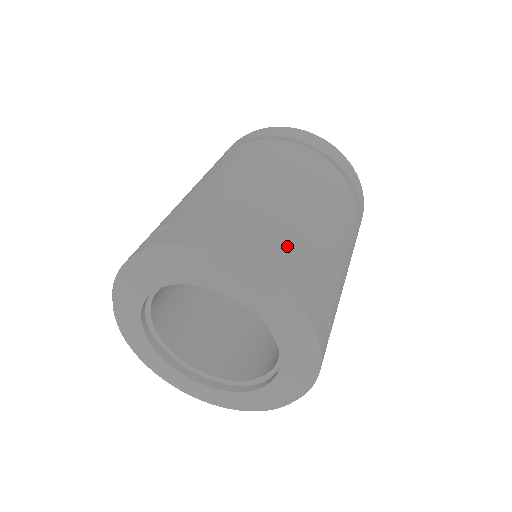
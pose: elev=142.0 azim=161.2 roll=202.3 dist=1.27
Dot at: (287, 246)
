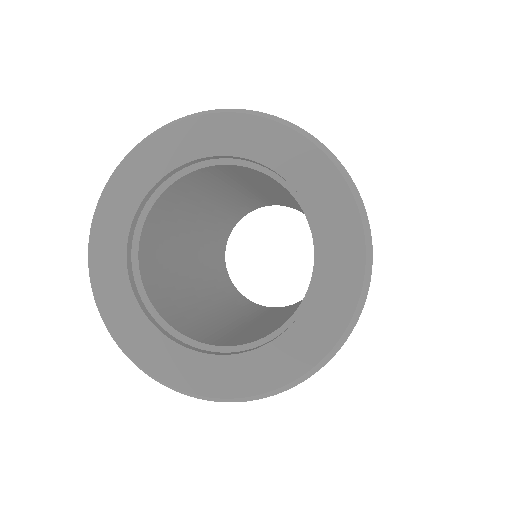
Dot at: occluded
